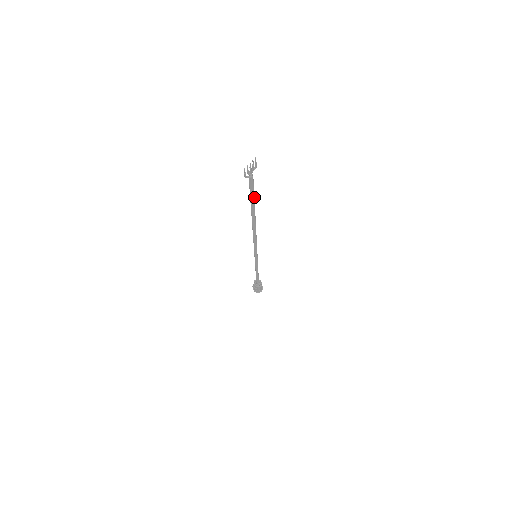
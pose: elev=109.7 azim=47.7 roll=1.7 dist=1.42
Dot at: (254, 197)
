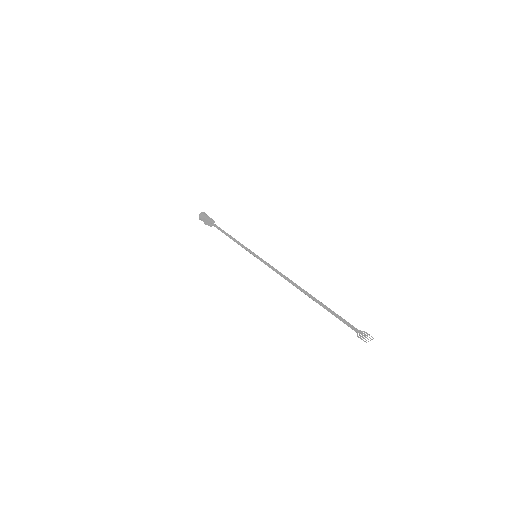
Dot at: (335, 316)
